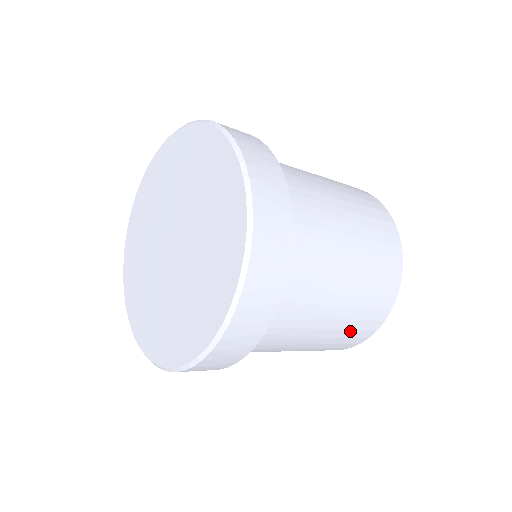
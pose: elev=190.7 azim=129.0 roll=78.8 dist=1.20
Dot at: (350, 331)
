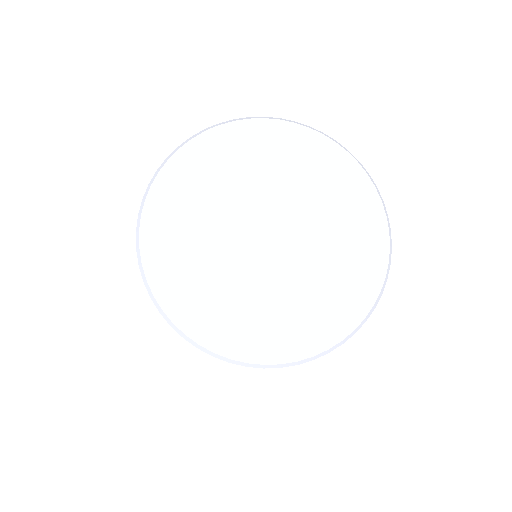
Dot at: occluded
